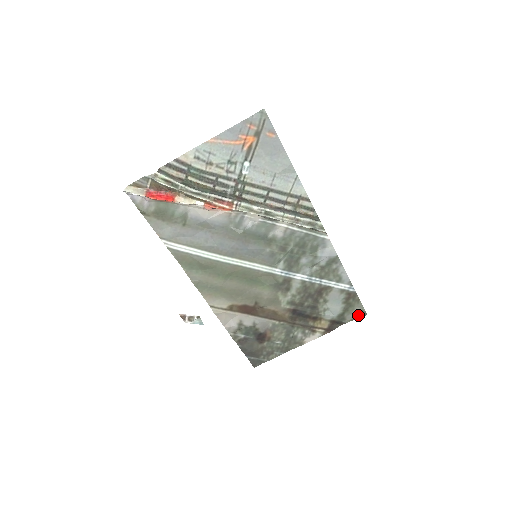
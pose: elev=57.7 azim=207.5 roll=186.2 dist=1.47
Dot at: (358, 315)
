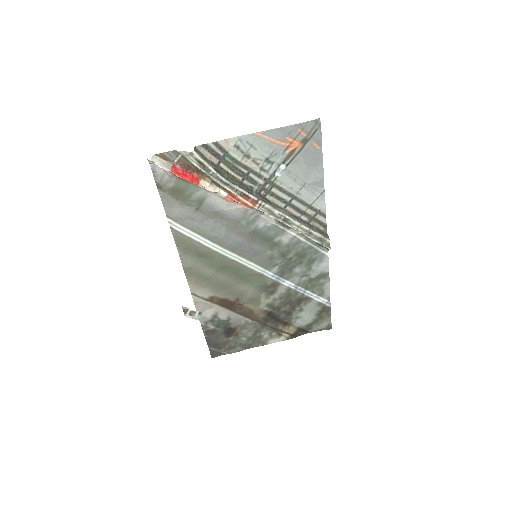
Dot at: (324, 328)
